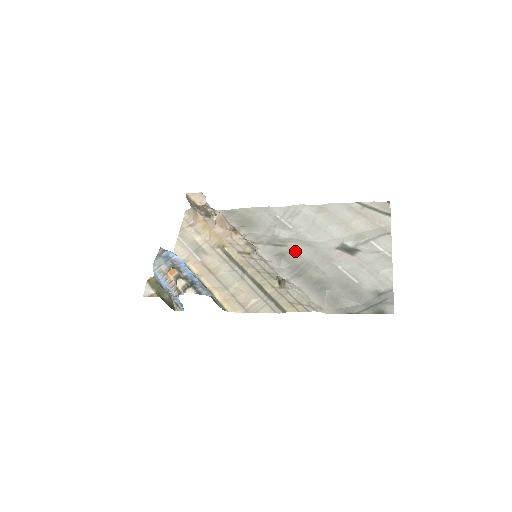
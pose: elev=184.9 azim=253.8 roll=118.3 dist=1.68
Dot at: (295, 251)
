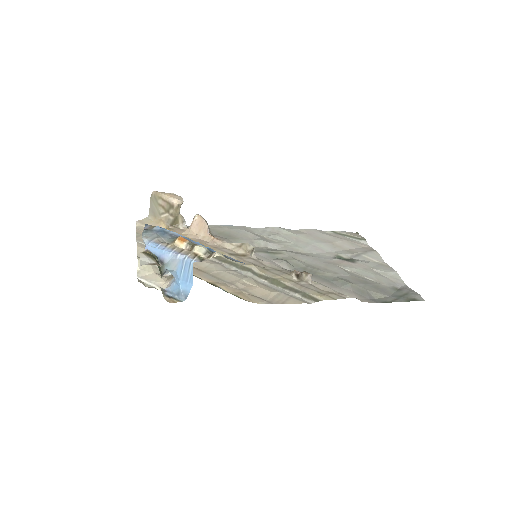
Dot at: (294, 257)
